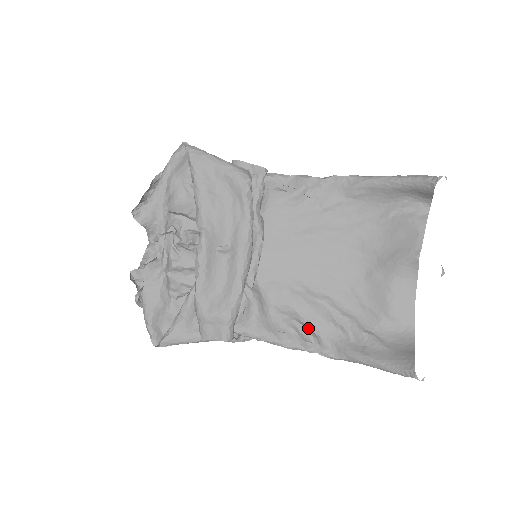
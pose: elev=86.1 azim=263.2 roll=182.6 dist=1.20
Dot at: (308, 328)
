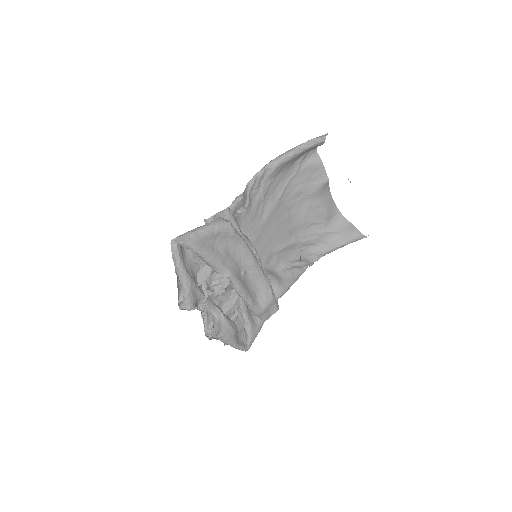
Dot at: (298, 261)
